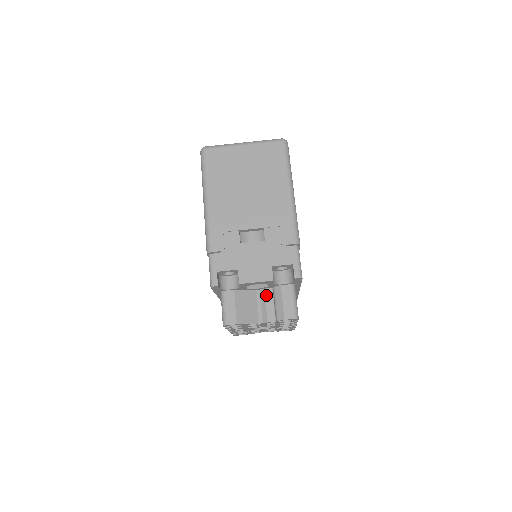
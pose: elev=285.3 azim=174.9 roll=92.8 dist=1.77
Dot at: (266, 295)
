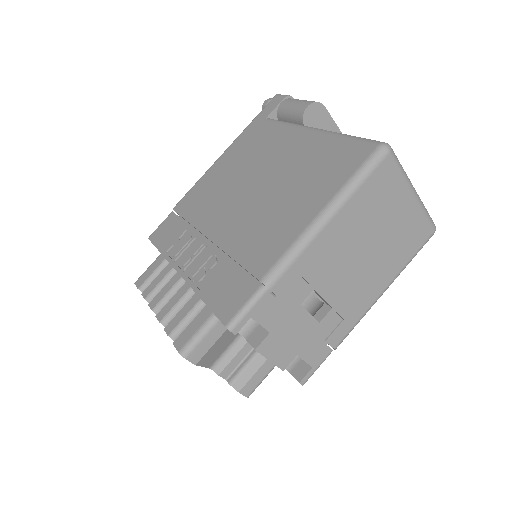
Dot at: (245, 346)
